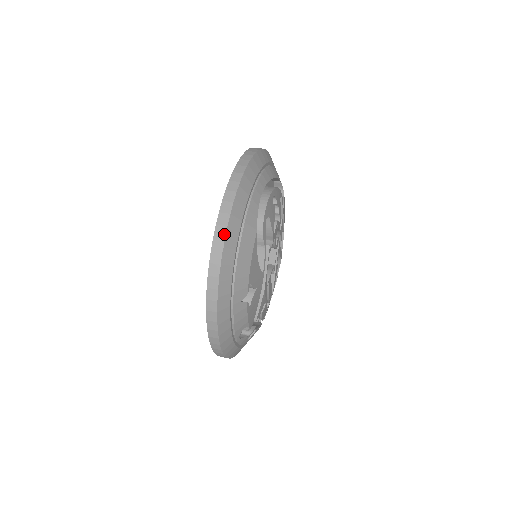
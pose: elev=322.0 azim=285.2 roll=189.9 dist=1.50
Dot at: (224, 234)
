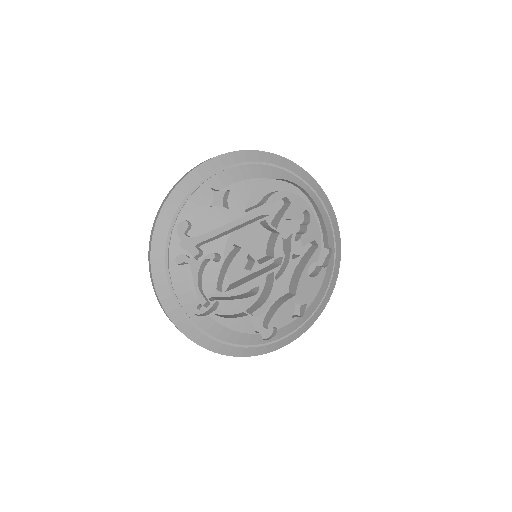
Dot at: (253, 150)
